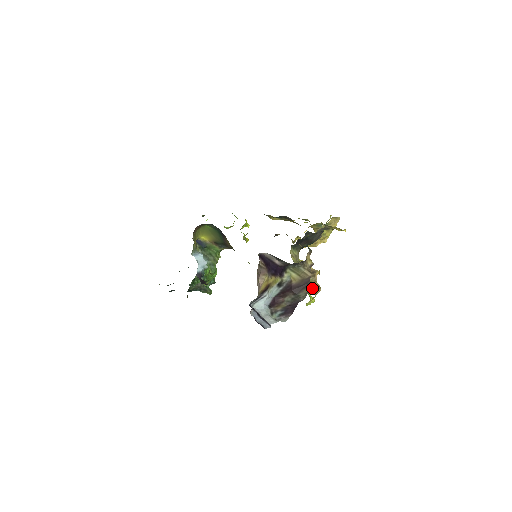
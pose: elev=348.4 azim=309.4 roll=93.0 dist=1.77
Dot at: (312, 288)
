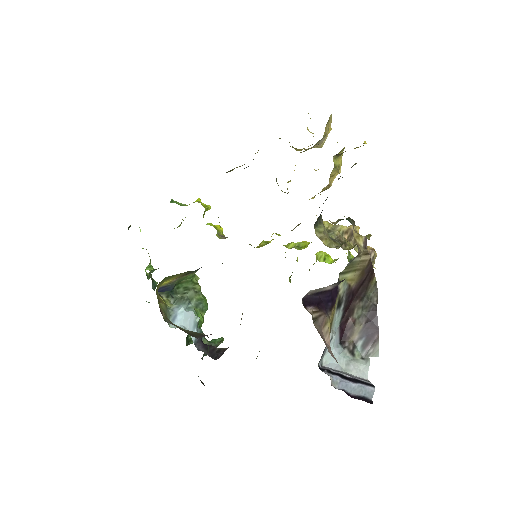
Dot at: occluded
